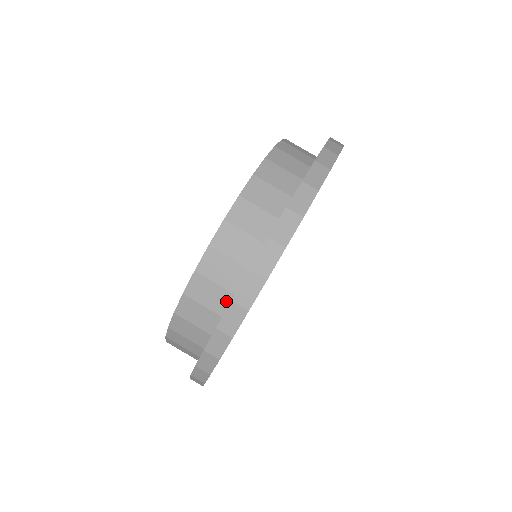
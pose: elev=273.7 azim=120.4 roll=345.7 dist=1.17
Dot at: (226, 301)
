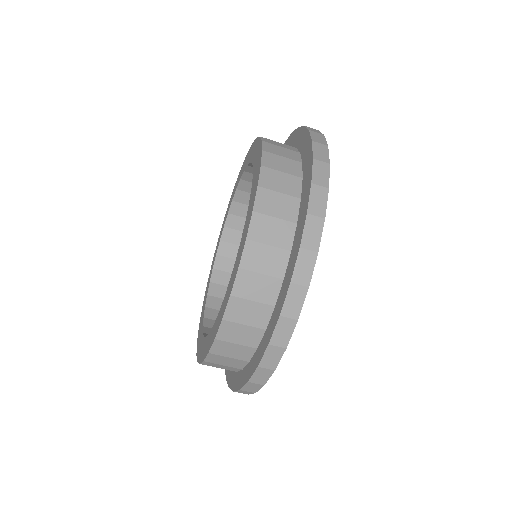
Dot at: (236, 370)
